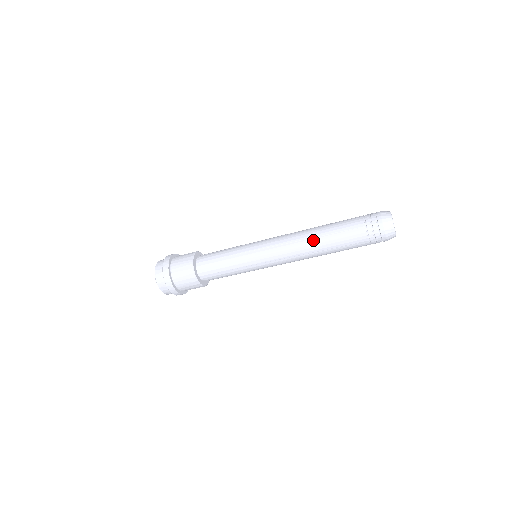
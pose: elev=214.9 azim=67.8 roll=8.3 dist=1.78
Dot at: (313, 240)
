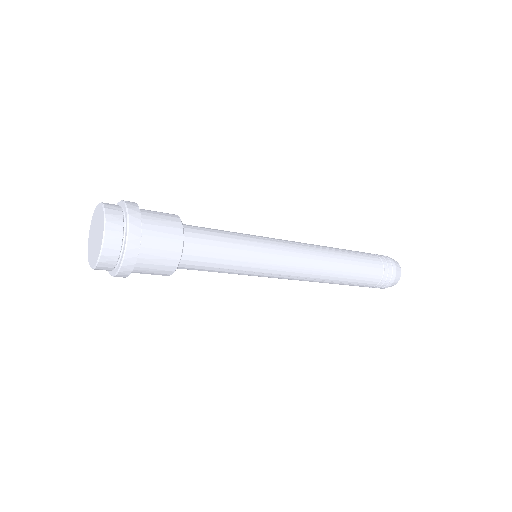
Dot at: (337, 269)
